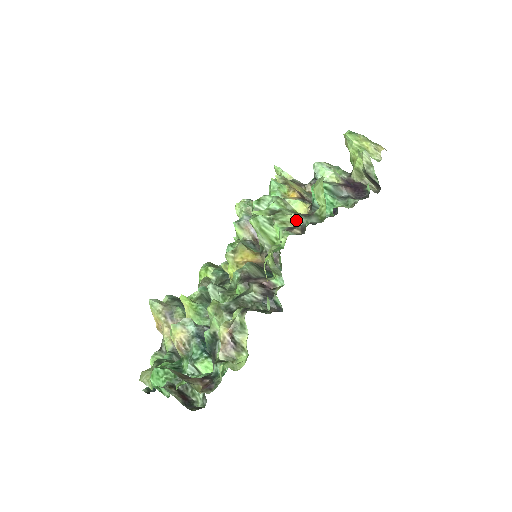
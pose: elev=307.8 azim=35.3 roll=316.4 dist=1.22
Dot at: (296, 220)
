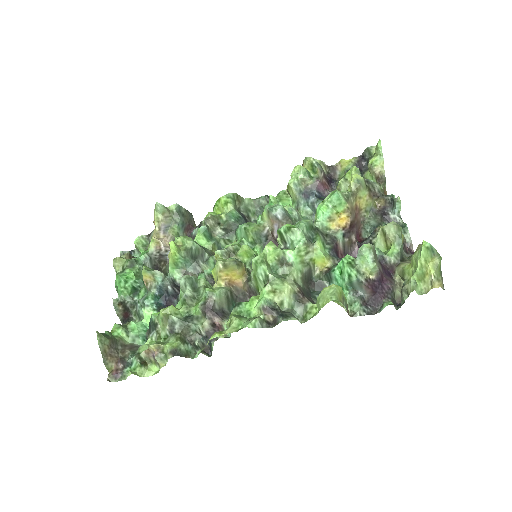
Dot at: (288, 295)
